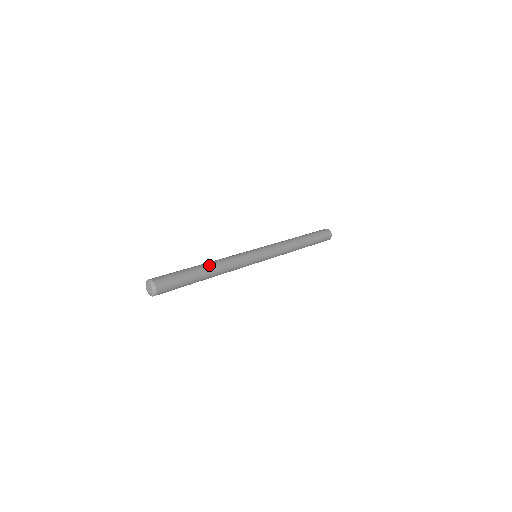
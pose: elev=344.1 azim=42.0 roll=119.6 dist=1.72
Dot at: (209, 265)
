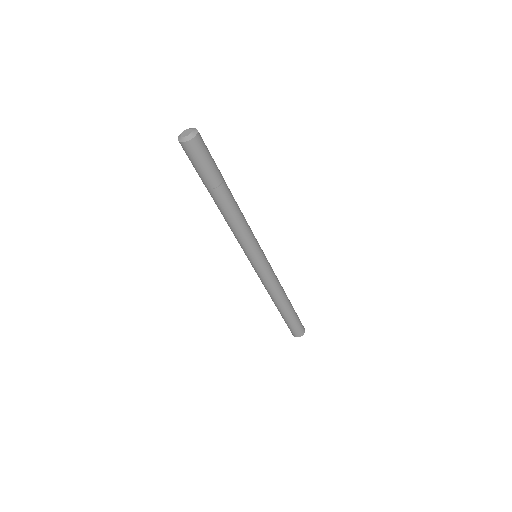
Dot at: (232, 195)
